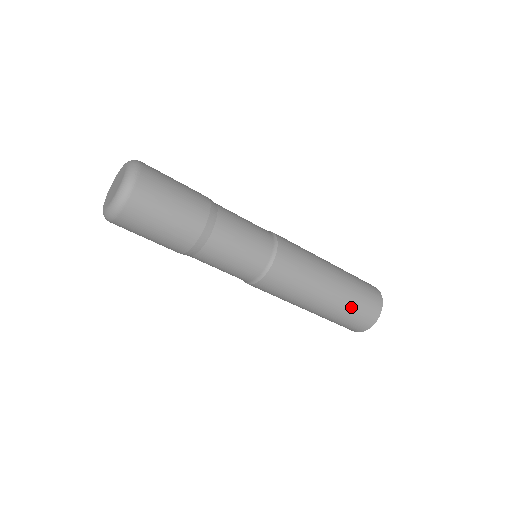
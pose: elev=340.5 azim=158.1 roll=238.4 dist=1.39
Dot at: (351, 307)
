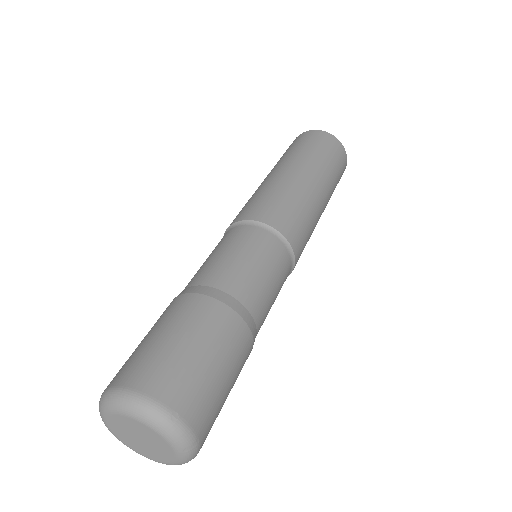
Dot at: (335, 184)
